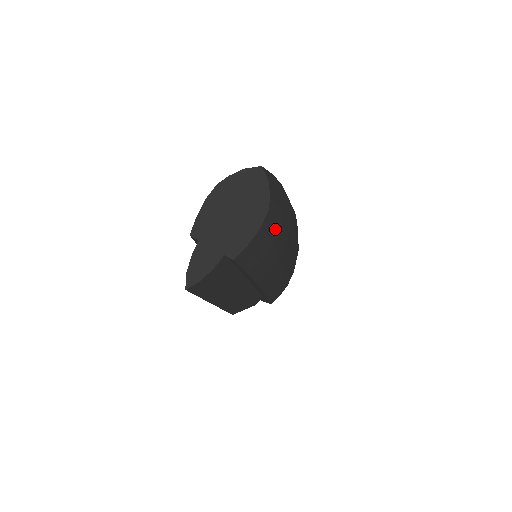
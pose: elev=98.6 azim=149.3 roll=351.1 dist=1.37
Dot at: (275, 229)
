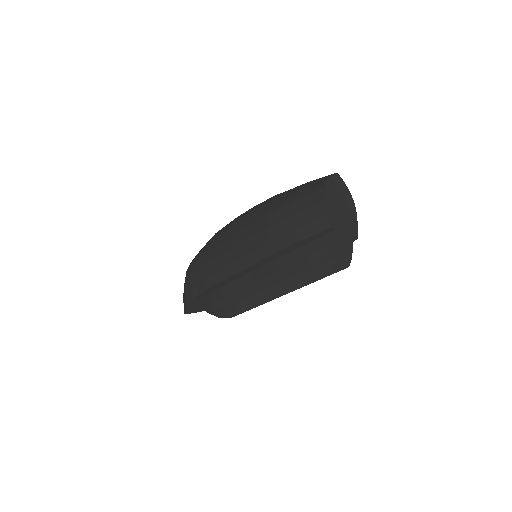
Dot at: occluded
